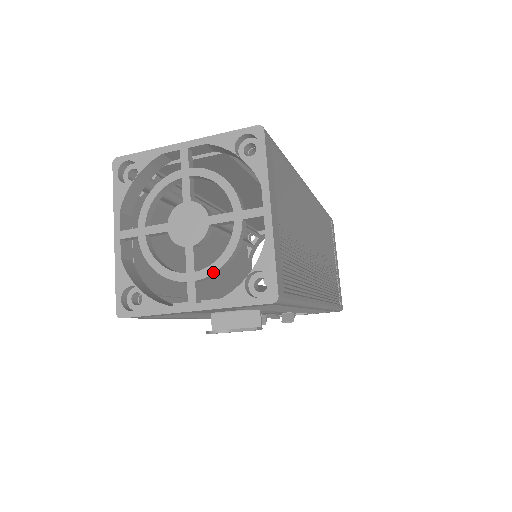
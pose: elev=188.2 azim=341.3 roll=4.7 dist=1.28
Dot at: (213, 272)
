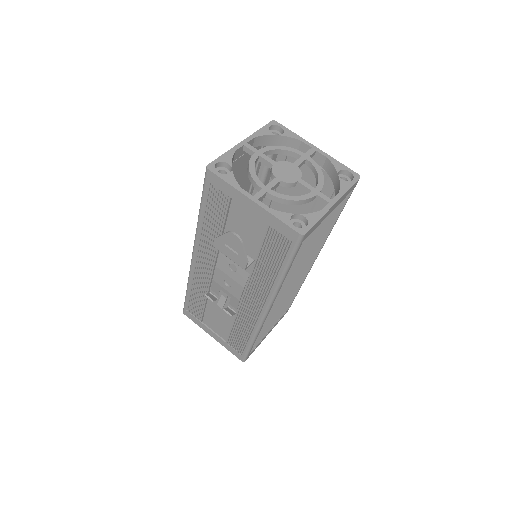
Dot at: (281, 197)
